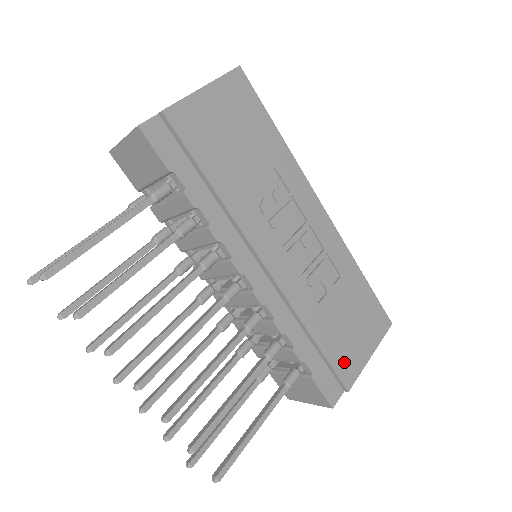
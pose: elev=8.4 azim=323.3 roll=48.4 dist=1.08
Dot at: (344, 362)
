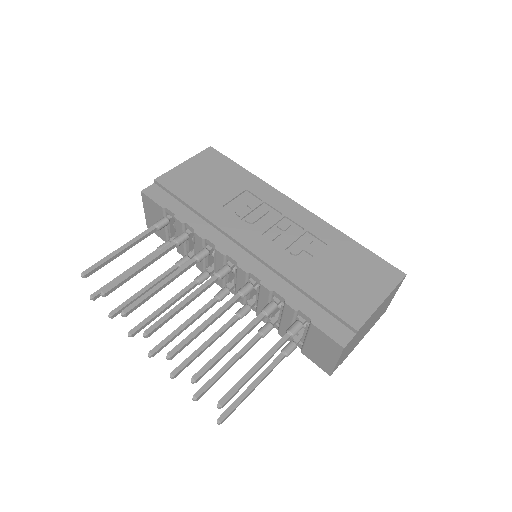
Dot at: (346, 307)
